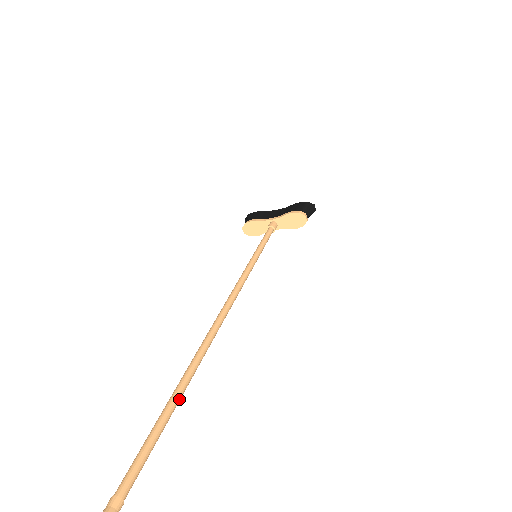
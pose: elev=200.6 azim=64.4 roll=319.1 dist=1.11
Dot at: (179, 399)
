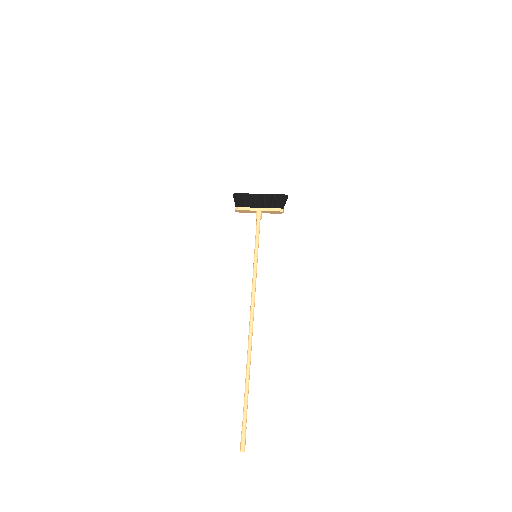
Dot at: (249, 379)
